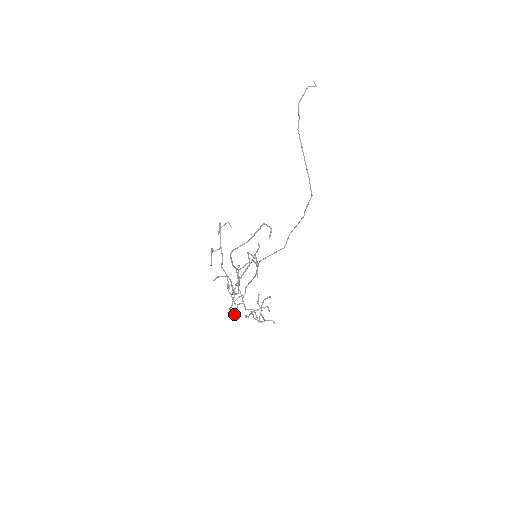
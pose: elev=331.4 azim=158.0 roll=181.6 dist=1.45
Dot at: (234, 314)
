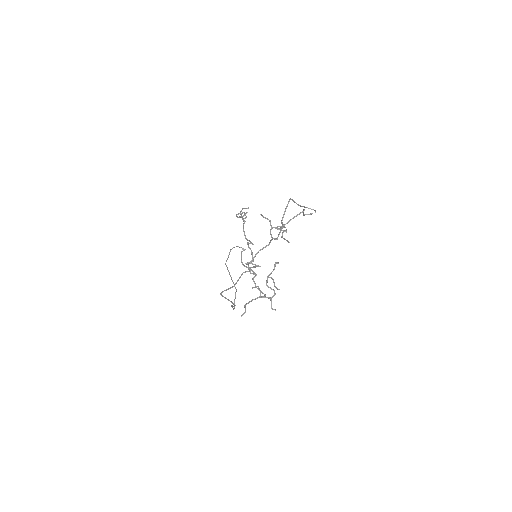
Dot at: occluded
